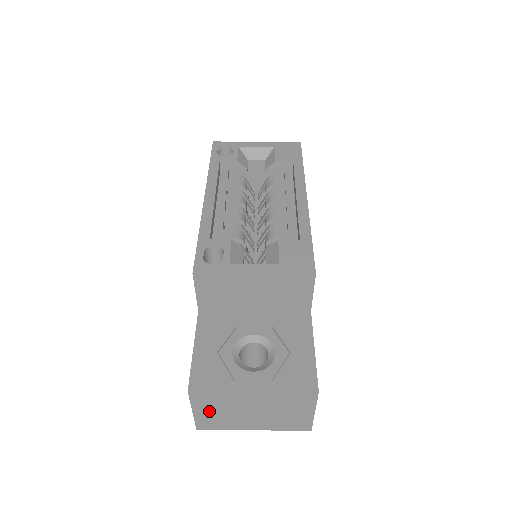
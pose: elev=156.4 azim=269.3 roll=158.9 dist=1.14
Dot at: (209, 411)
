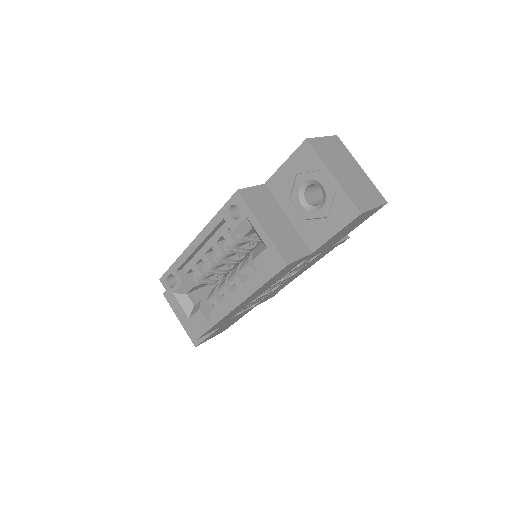
Dot at: occluded
